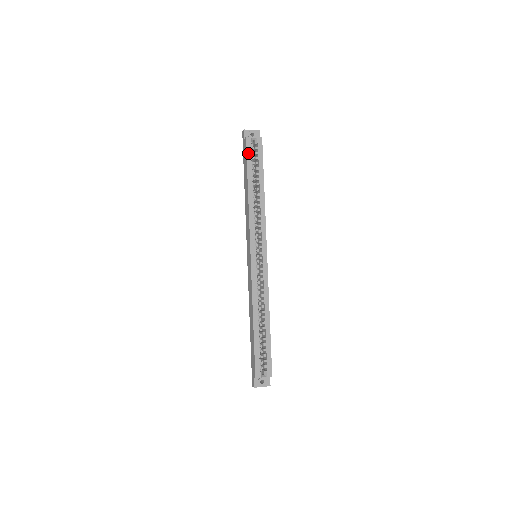
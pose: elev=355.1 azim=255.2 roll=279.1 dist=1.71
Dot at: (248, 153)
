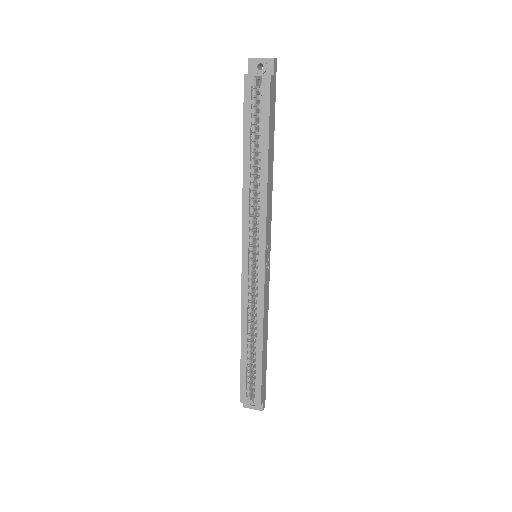
Dot at: (246, 103)
